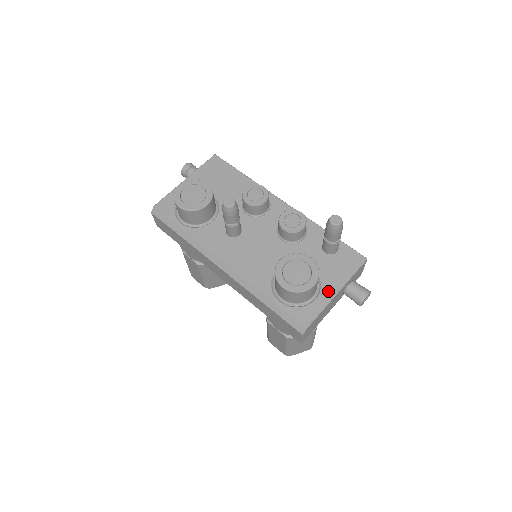
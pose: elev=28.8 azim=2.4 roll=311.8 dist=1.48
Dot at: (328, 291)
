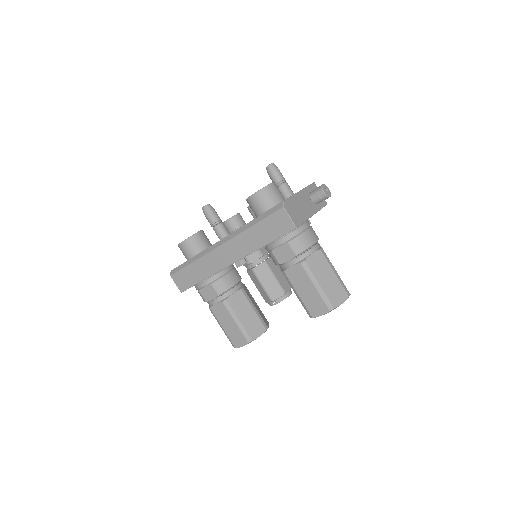
Dot at: occluded
